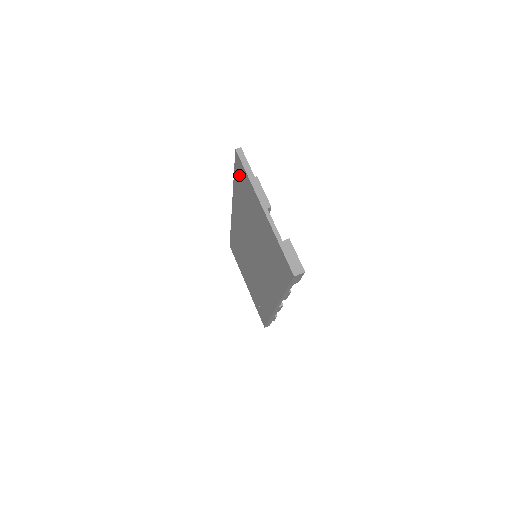
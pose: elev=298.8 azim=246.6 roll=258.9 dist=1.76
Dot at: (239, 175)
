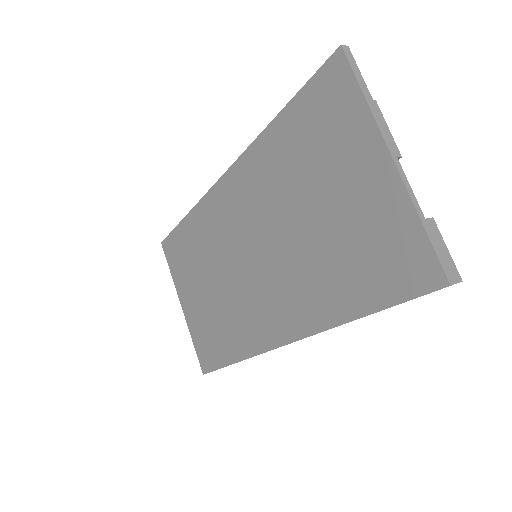
Dot at: (316, 100)
